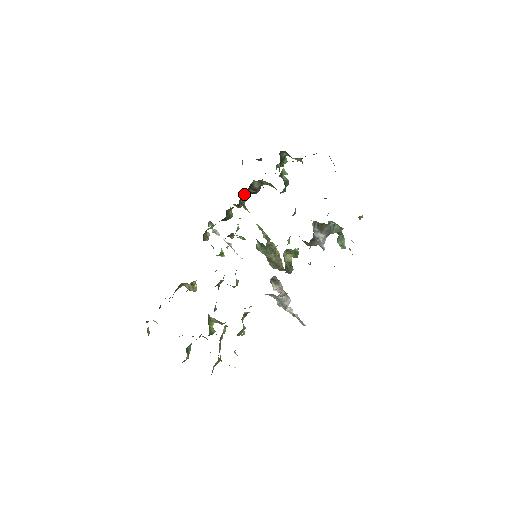
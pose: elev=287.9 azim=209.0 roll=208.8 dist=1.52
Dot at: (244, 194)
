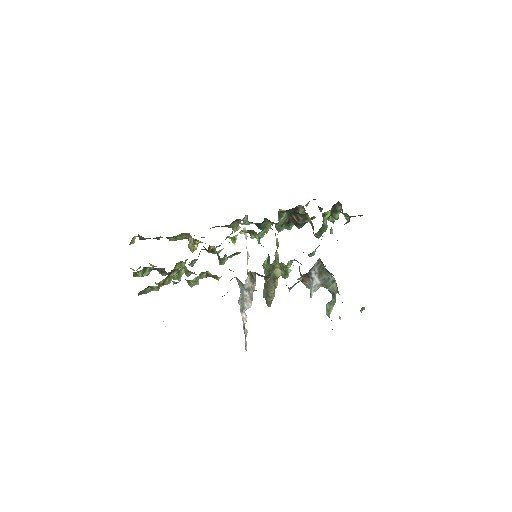
Dot at: (288, 218)
